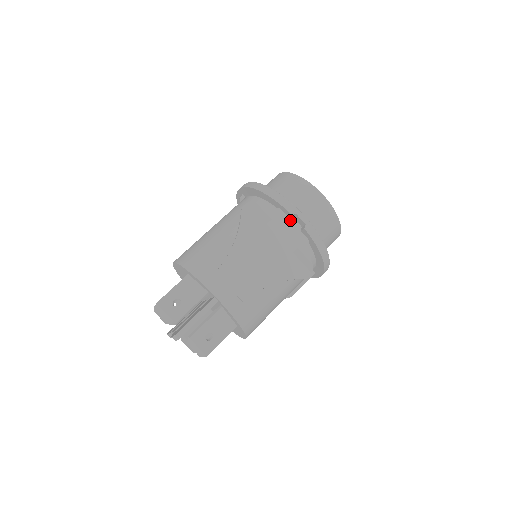
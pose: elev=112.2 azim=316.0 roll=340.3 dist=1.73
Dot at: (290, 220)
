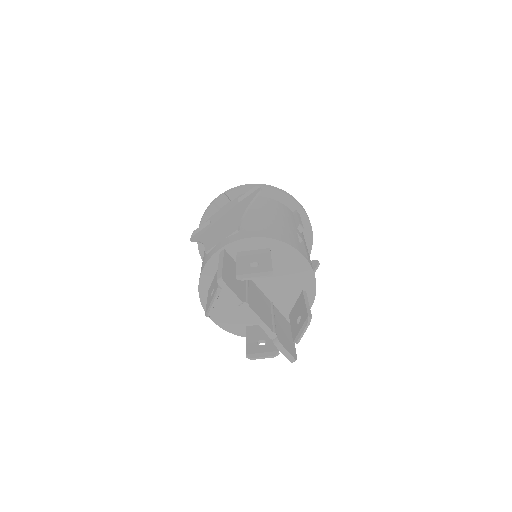
Dot at: (221, 209)
